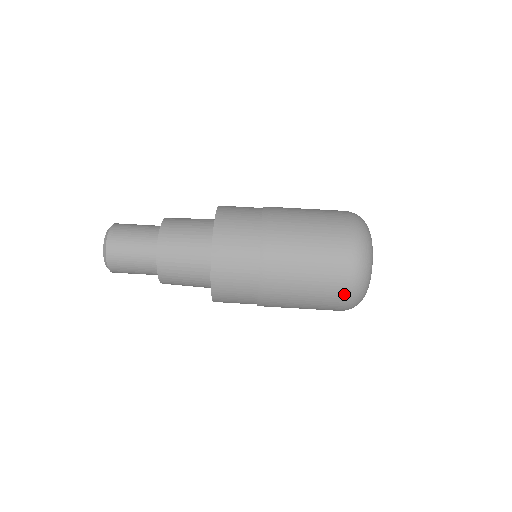
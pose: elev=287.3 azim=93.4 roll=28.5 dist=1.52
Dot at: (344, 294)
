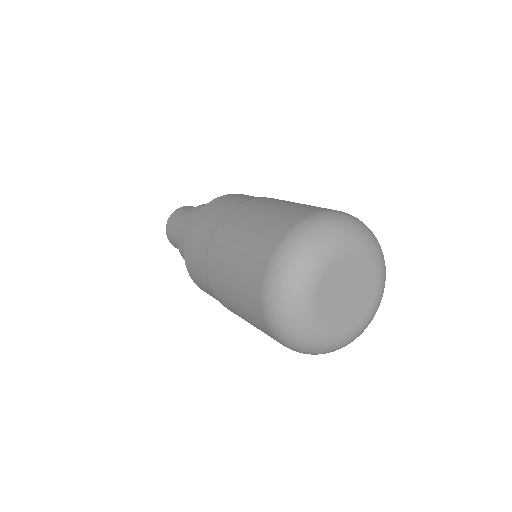
Dot at: (264, 264)
